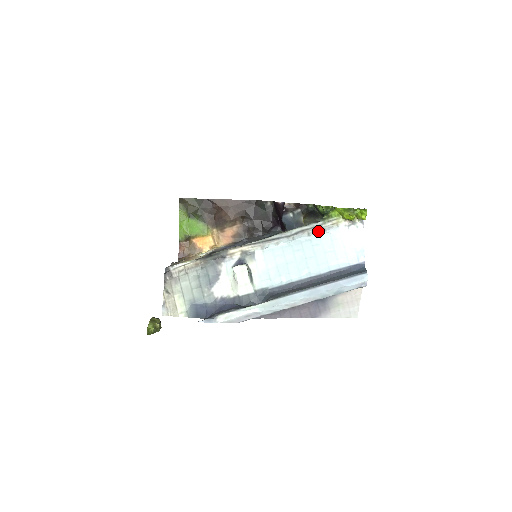
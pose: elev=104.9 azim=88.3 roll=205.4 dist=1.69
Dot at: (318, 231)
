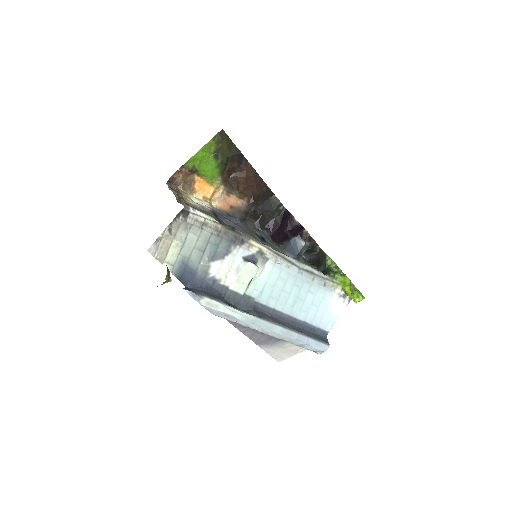
Dot at: (321, 283)
